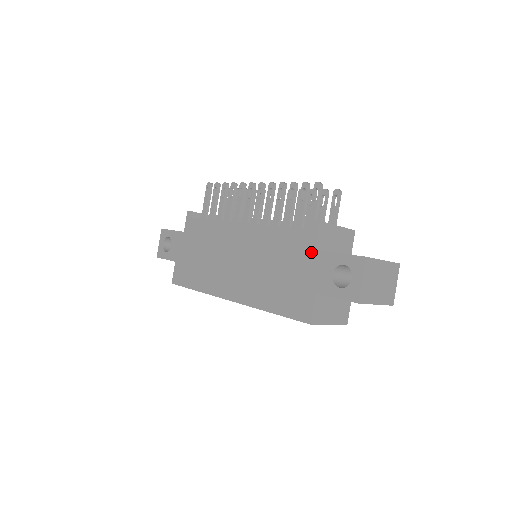
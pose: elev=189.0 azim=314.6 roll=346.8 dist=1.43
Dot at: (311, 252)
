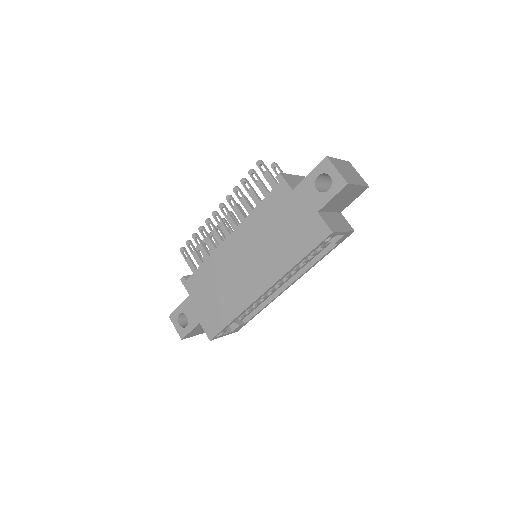
Dot at: (291, 195)
